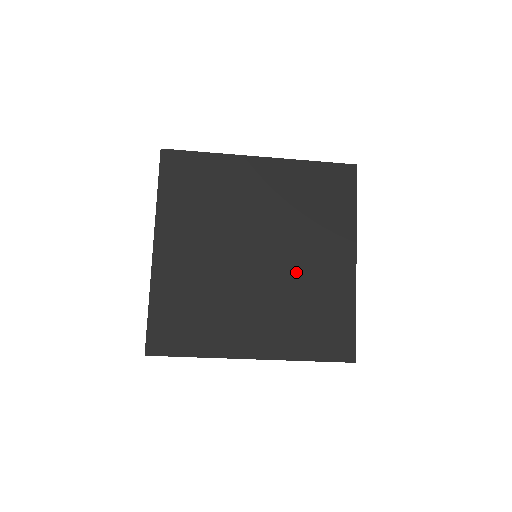
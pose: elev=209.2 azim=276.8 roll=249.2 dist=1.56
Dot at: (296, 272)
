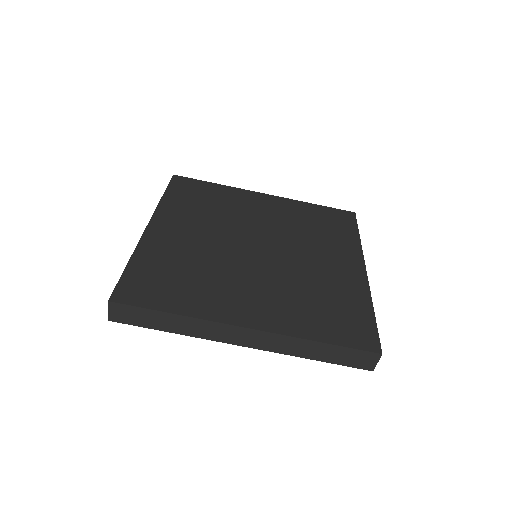
Dot at: (301, 266)
